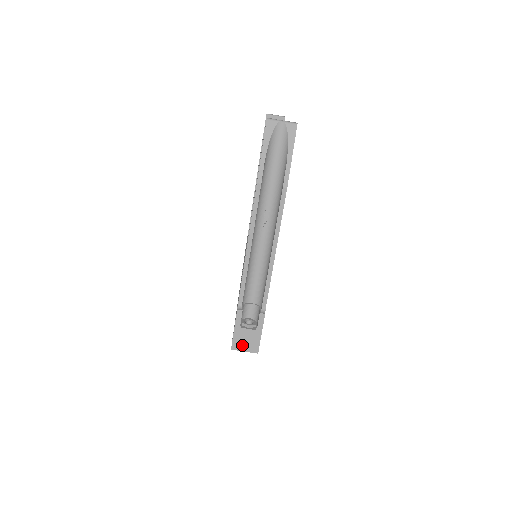
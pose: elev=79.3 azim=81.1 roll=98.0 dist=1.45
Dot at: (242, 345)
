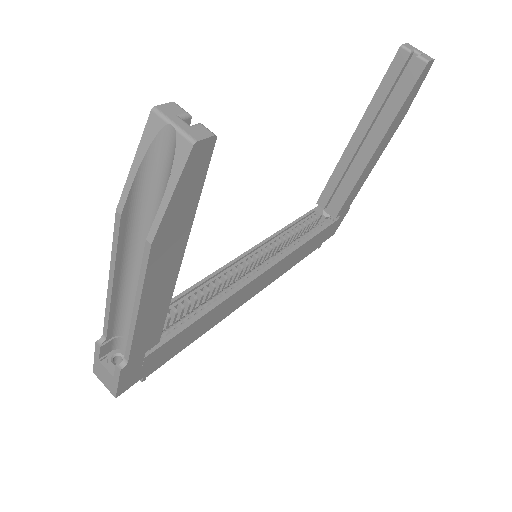
Dot at: (102, 377)
